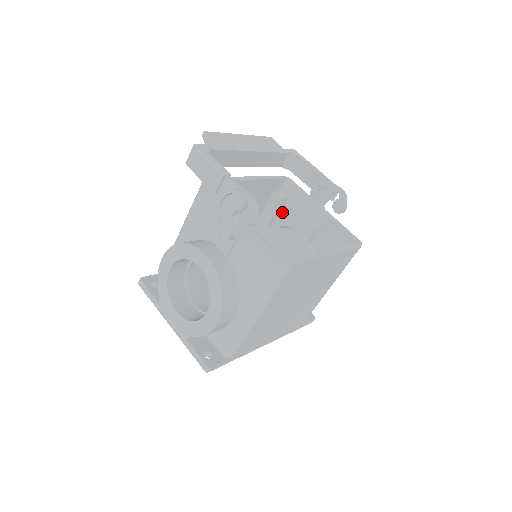
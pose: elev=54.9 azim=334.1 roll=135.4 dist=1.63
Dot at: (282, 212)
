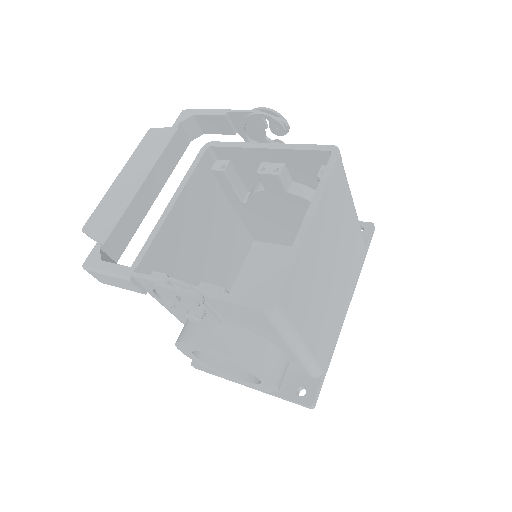
Dot at: (240, 176)
